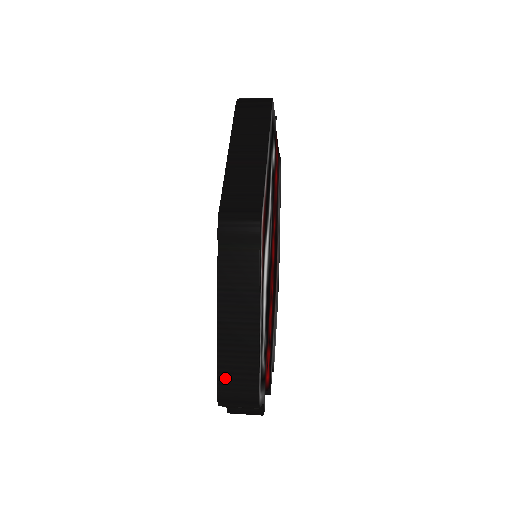
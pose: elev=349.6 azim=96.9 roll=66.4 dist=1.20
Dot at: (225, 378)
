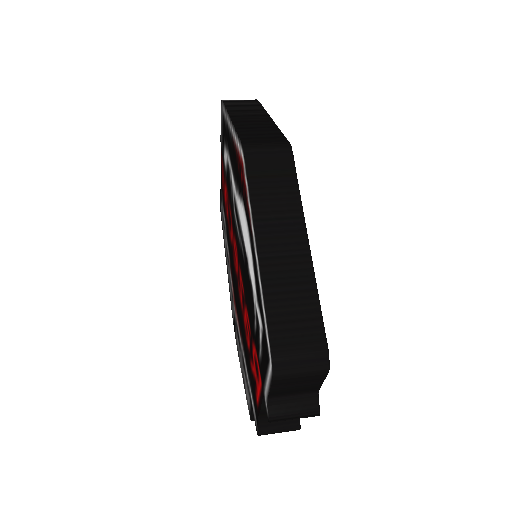
Dot at: (279, 330)
